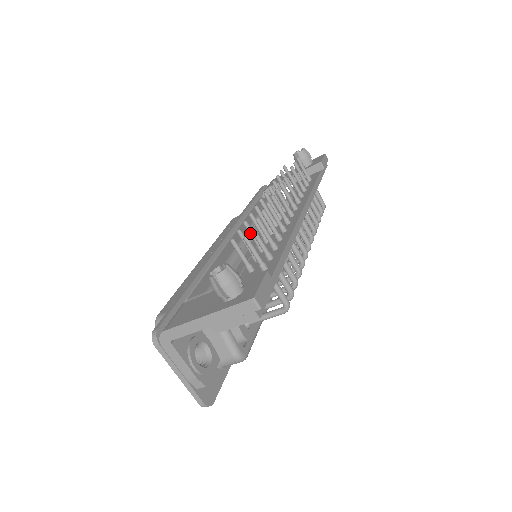
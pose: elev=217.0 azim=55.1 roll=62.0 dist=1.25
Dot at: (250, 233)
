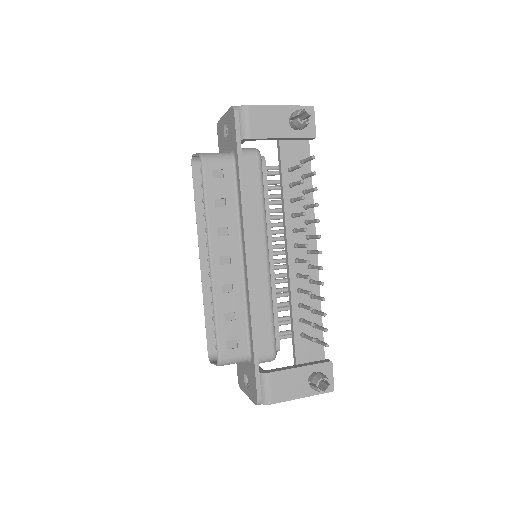
Dot at: (307, 309)
